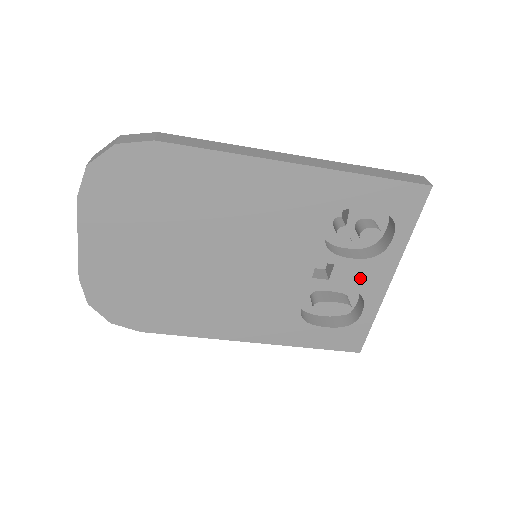
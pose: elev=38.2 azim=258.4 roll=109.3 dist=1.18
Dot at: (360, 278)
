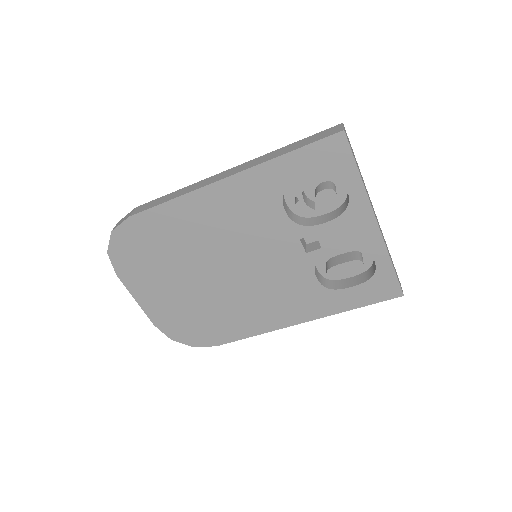
Dot at: (347, 234)
